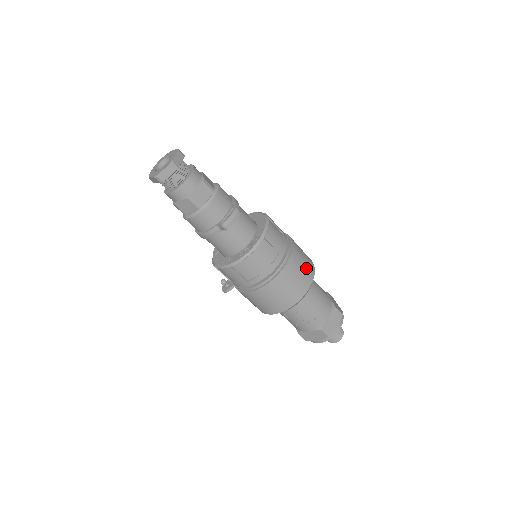
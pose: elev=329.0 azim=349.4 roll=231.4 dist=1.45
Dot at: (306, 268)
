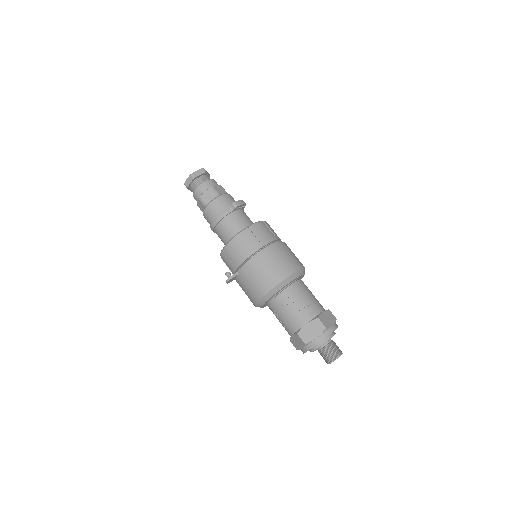
Dot at: (298, 259)
